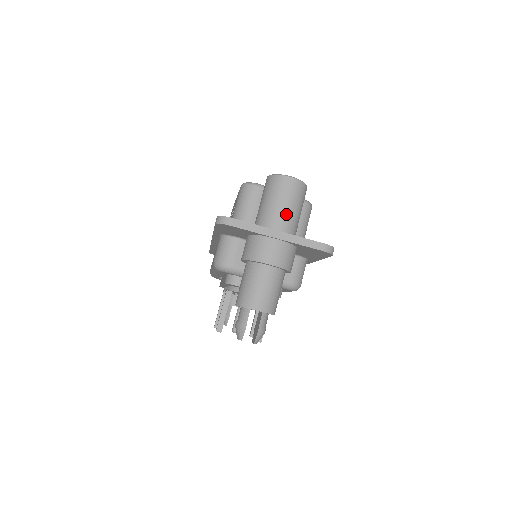
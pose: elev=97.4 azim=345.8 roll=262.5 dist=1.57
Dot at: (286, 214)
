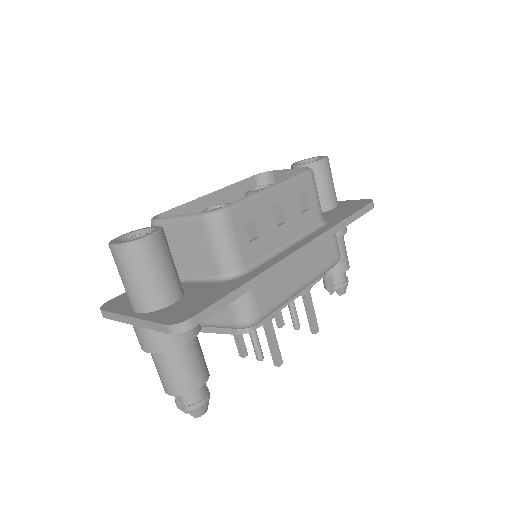
Dot at: (132, 291)
